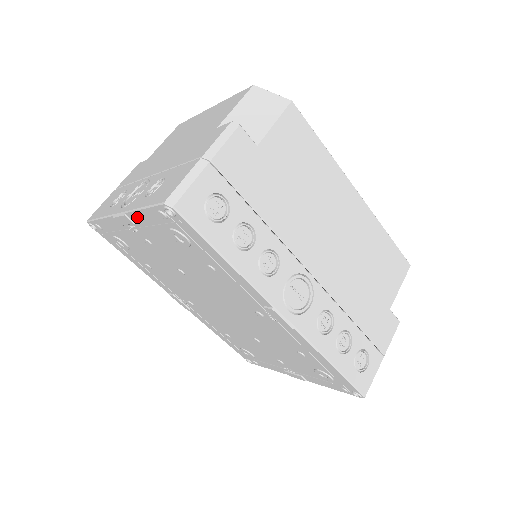
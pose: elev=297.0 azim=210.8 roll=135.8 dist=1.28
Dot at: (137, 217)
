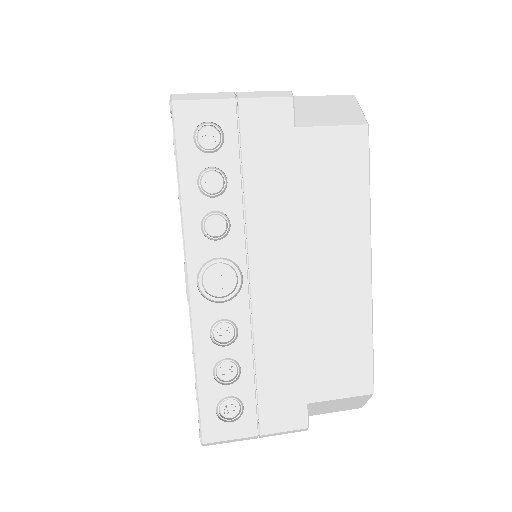
Dot at: occluded
